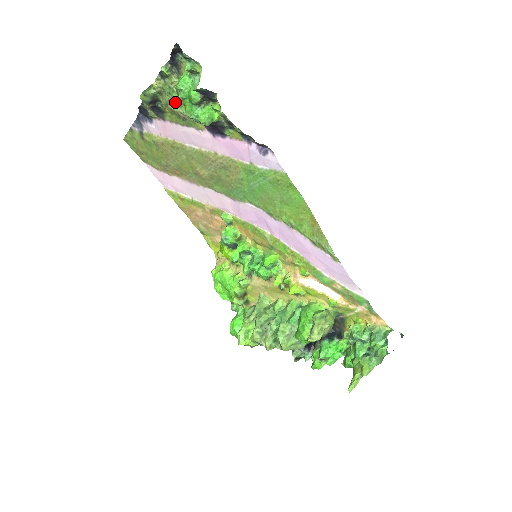
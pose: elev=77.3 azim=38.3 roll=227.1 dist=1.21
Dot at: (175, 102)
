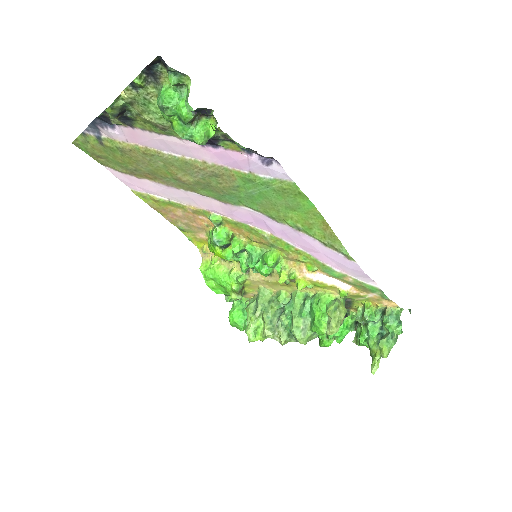
Dot at: (152, 113)
